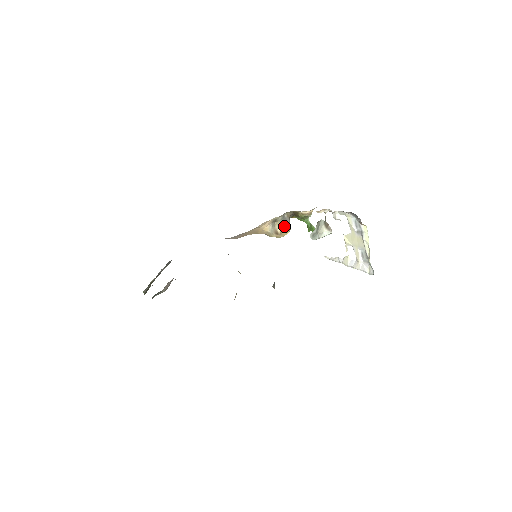
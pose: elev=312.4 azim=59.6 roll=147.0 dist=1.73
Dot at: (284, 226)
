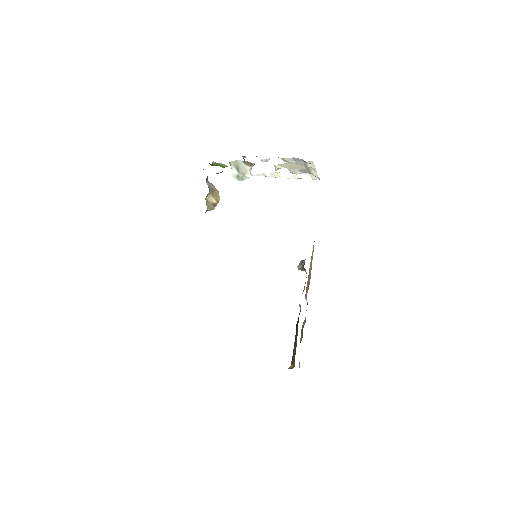
Dot at: (214, 193)
